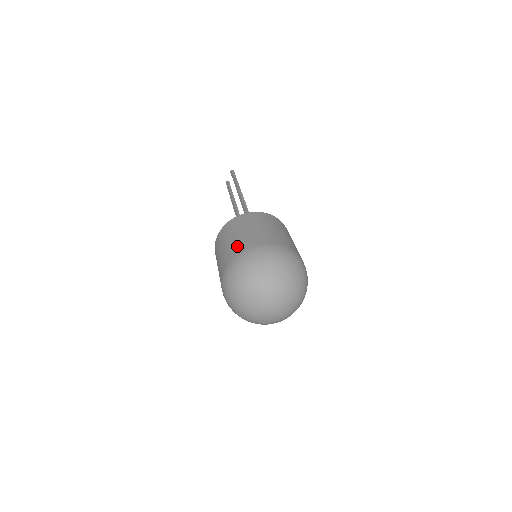
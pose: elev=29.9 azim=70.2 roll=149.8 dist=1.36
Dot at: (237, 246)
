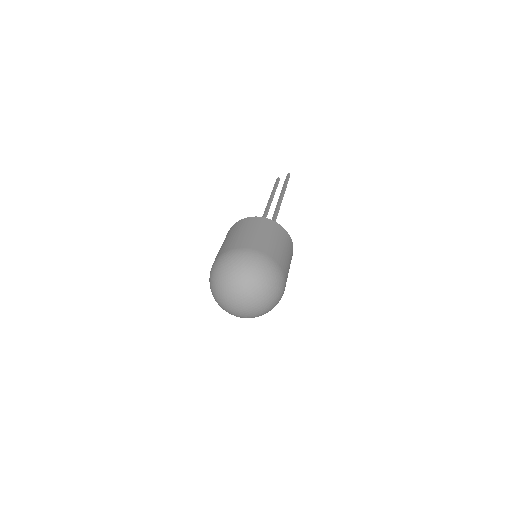
Dot at: (251, 242)
